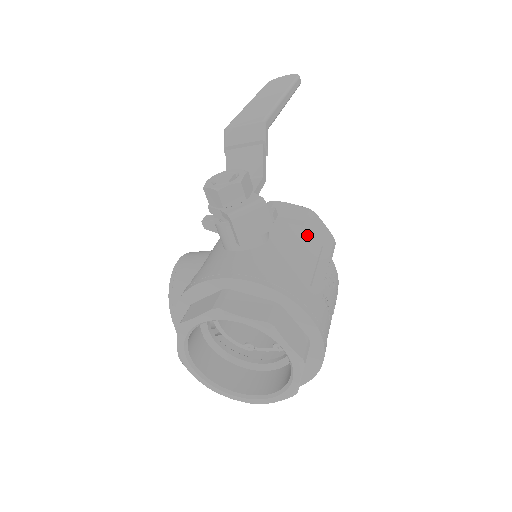
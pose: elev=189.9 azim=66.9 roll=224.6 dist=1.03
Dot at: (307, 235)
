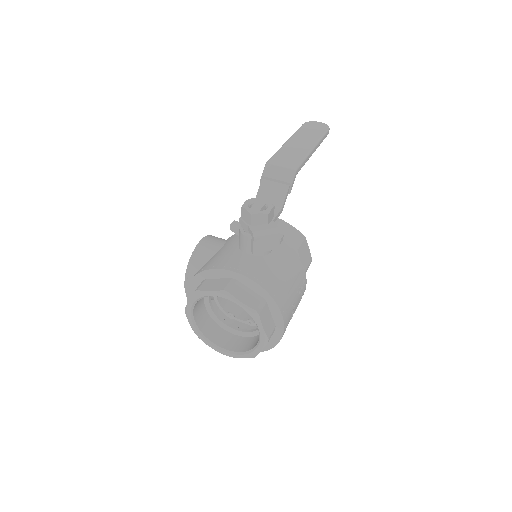
Dot at: (296, 256)
